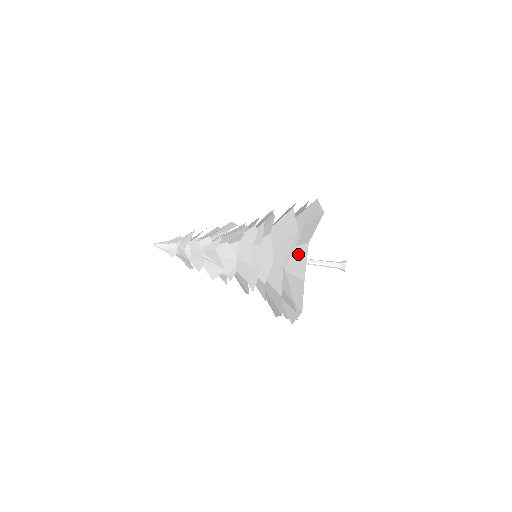
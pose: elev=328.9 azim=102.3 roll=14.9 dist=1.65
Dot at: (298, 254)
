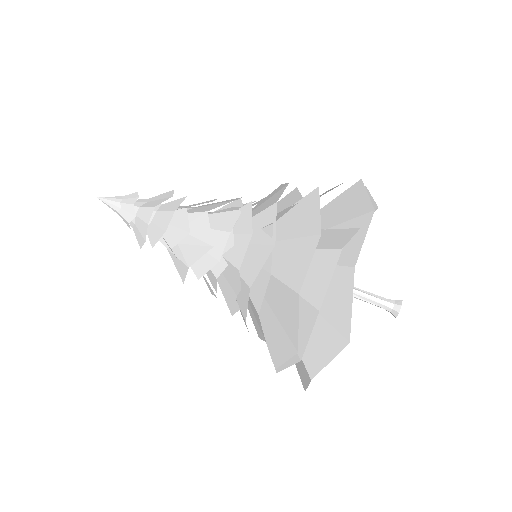
Dot at: occluded
